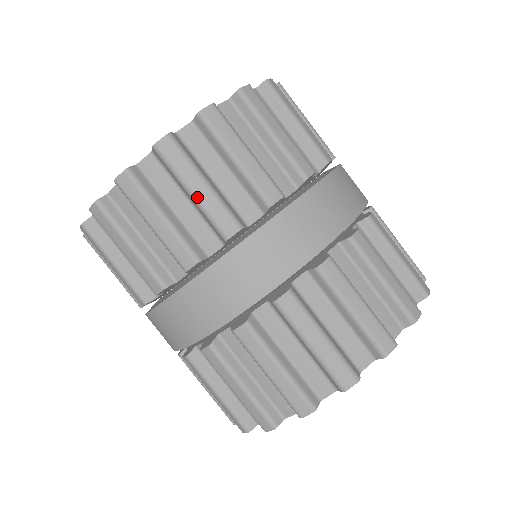
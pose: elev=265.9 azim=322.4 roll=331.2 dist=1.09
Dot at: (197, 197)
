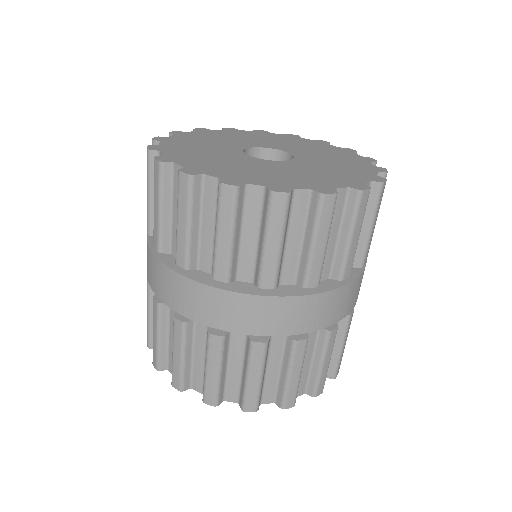
Dot at: (154, 210)
